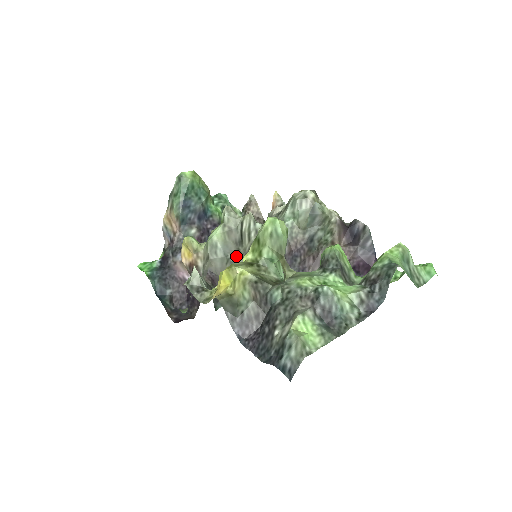
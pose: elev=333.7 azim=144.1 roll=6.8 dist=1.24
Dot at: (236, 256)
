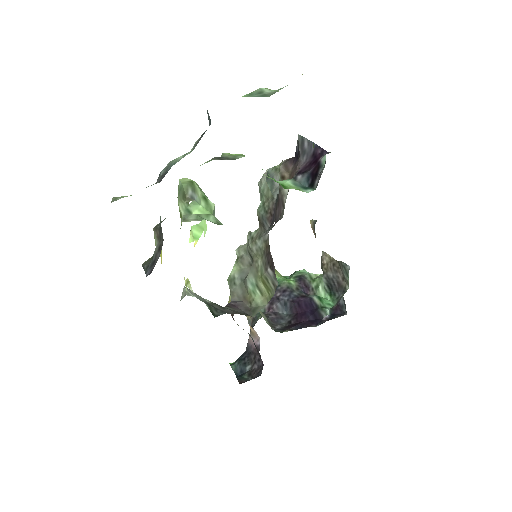
Dot at: occluded
